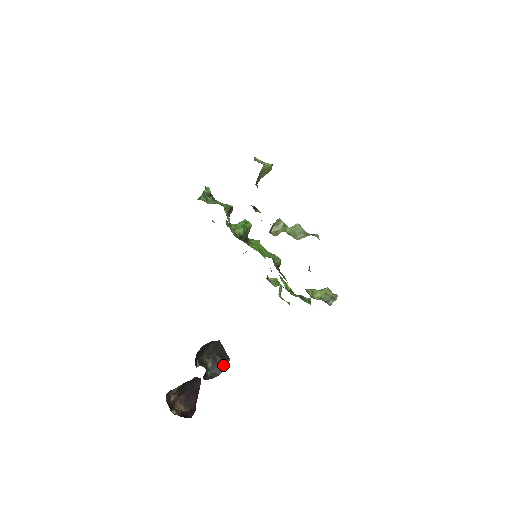
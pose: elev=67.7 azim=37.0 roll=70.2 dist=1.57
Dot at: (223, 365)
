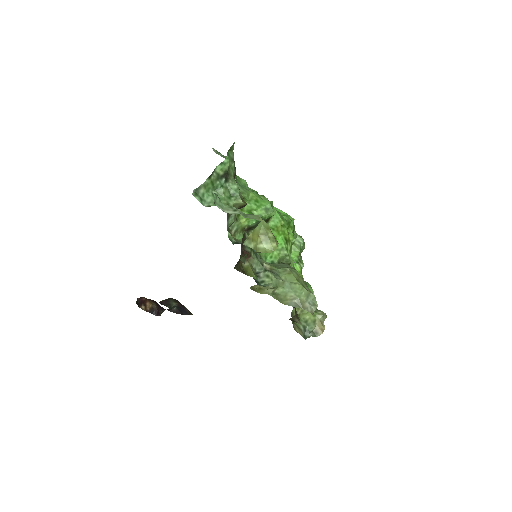
Dot at: (187, 312)
